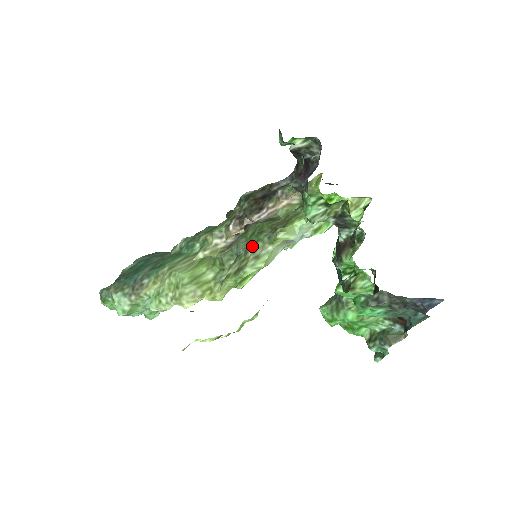
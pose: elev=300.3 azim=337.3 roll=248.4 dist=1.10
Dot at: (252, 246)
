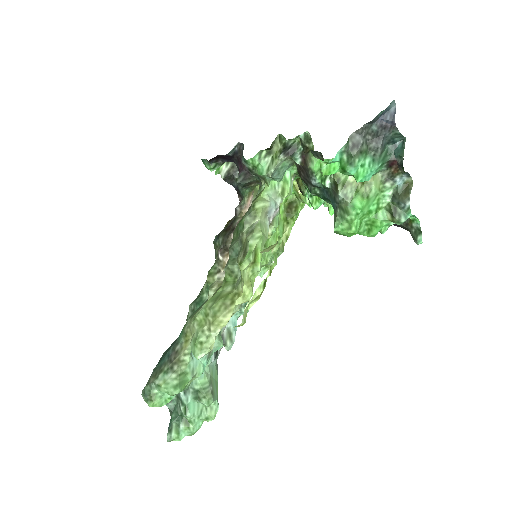
Dot at: (242, 233)
